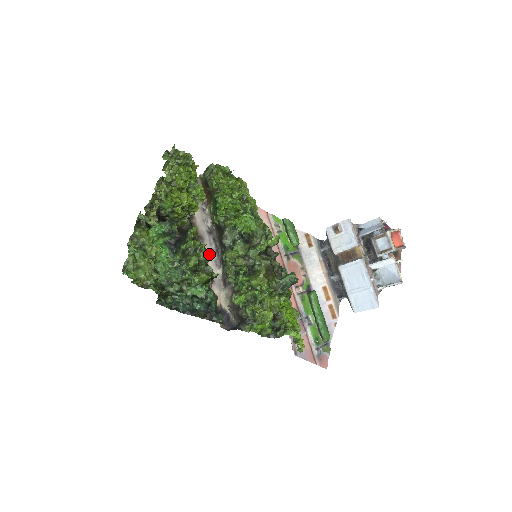
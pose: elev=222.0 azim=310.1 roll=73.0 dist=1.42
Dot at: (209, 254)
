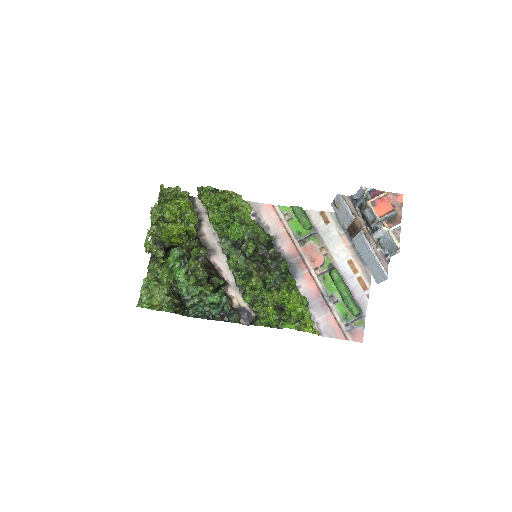
Dot at: (222, 262)
